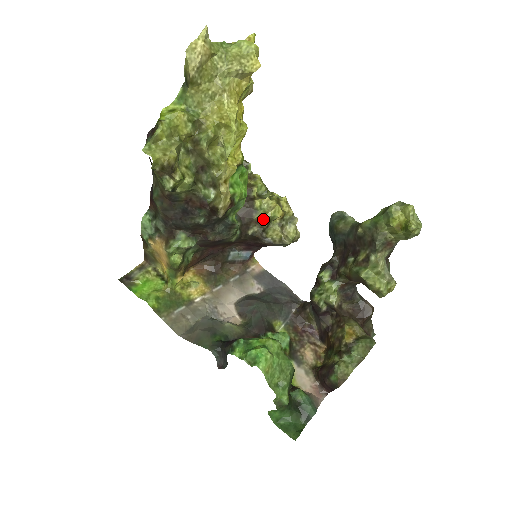
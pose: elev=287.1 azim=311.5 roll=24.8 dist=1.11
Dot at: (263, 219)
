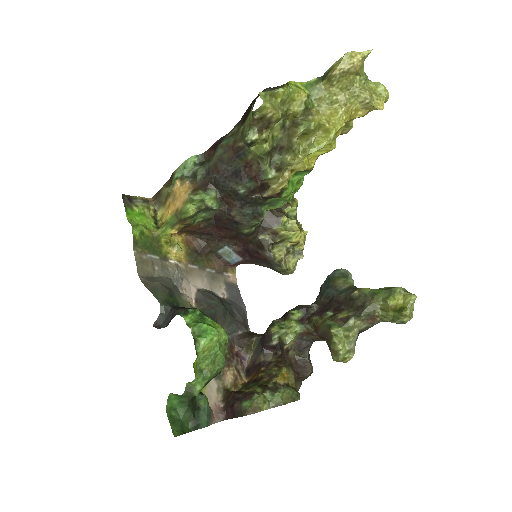
Dot at: (281, 233)
